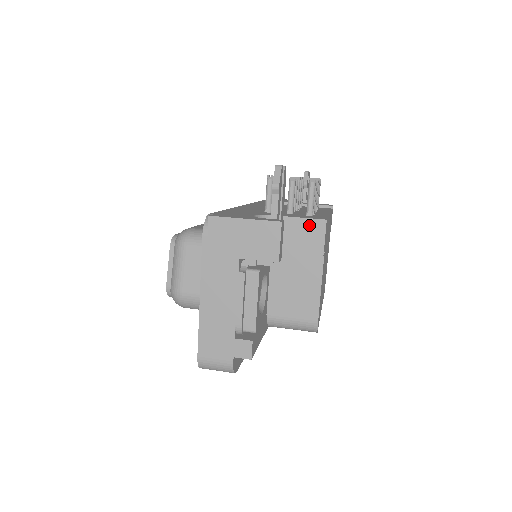
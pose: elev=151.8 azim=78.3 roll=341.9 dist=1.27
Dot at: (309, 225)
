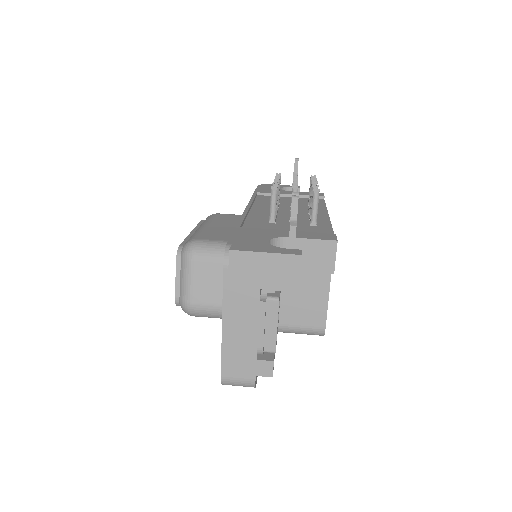
Dot at: (321, 246)
